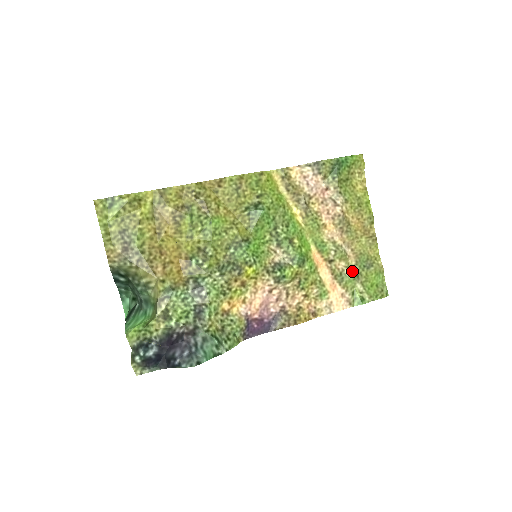
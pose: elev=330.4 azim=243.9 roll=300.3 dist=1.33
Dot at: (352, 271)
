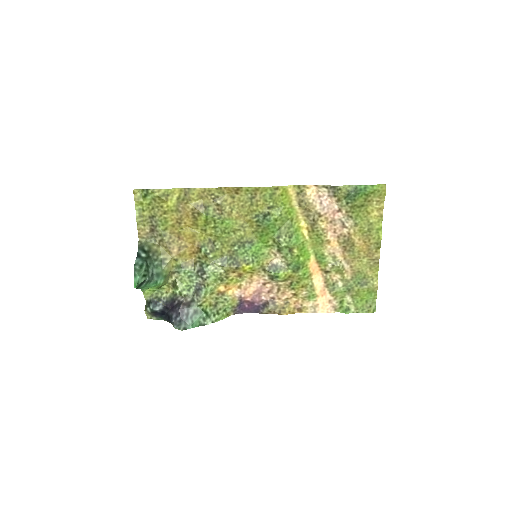
Dot at: (345, 284)
